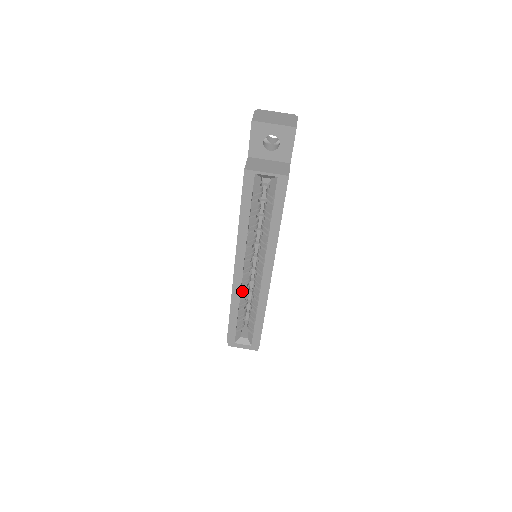
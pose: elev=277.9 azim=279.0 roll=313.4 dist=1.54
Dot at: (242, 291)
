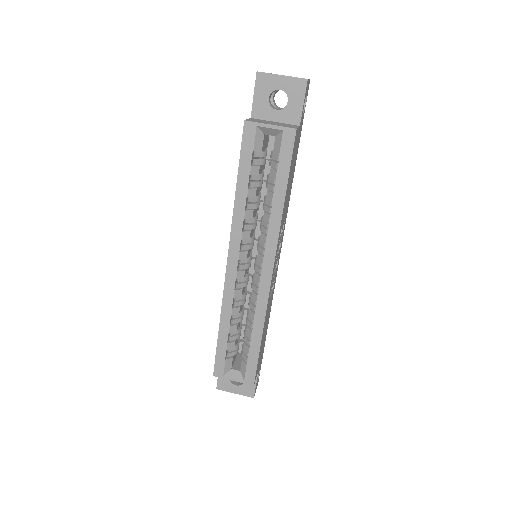
Dot at: (236, 296)
